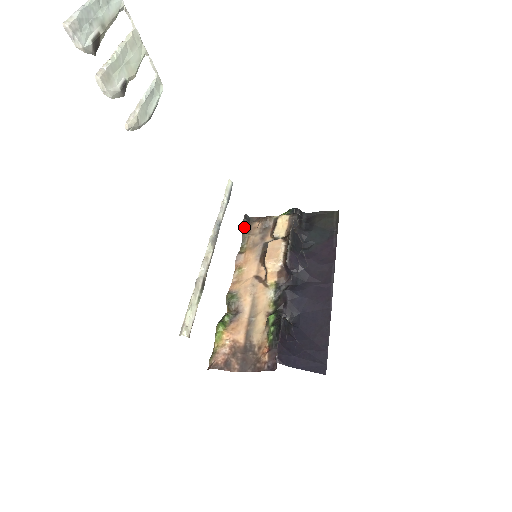
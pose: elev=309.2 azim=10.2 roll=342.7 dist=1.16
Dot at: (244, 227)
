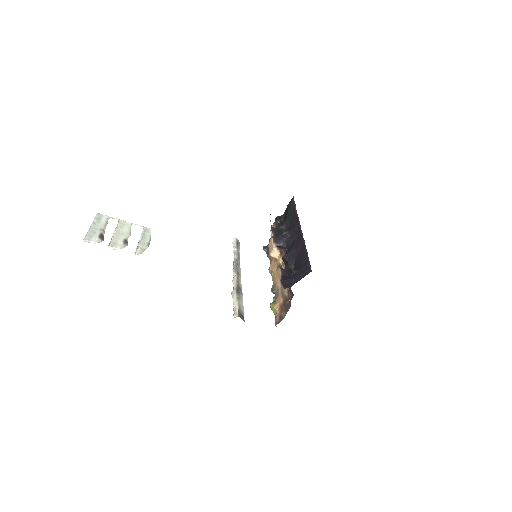
Dot at: (266, 253)
